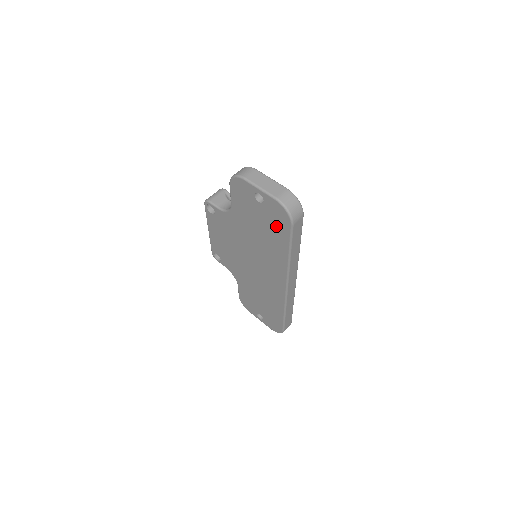
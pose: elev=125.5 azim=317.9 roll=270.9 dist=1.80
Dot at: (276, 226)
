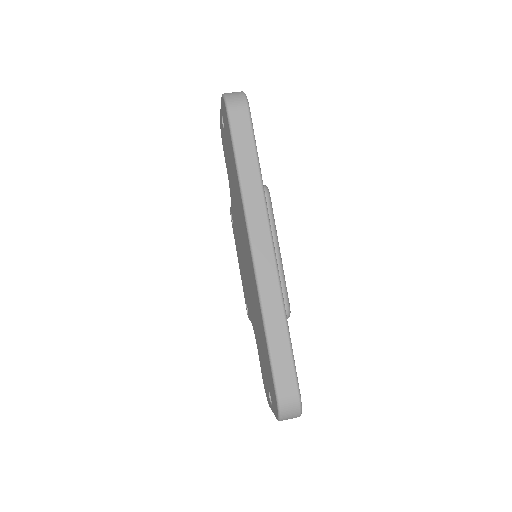
Dot at: (228, 139)
